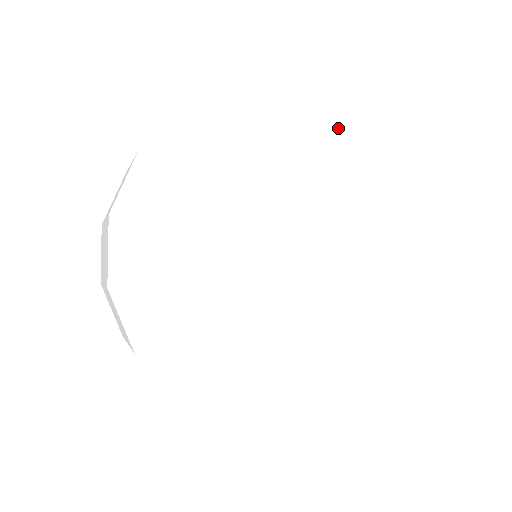
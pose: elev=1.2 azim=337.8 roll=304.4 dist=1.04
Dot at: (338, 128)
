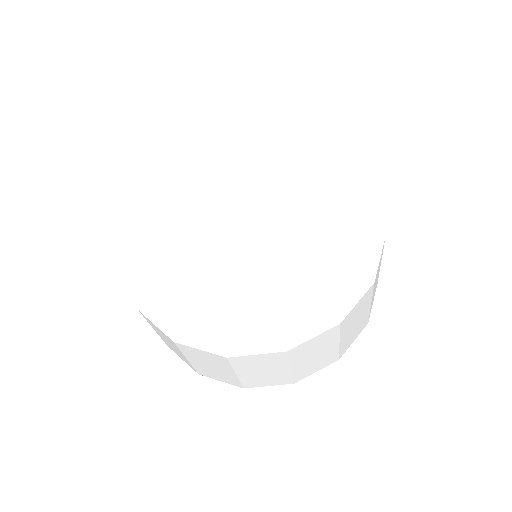
Dot at: (295, 148)
